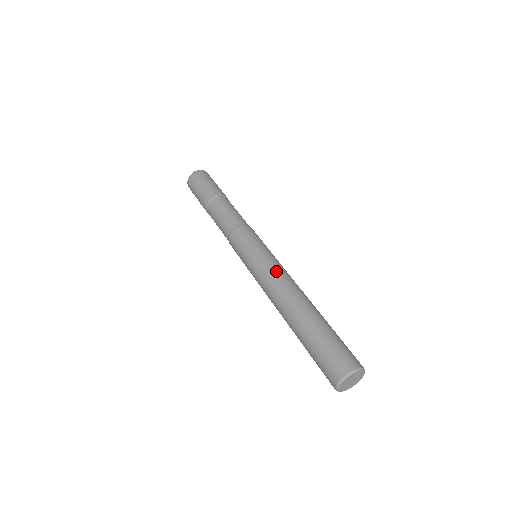
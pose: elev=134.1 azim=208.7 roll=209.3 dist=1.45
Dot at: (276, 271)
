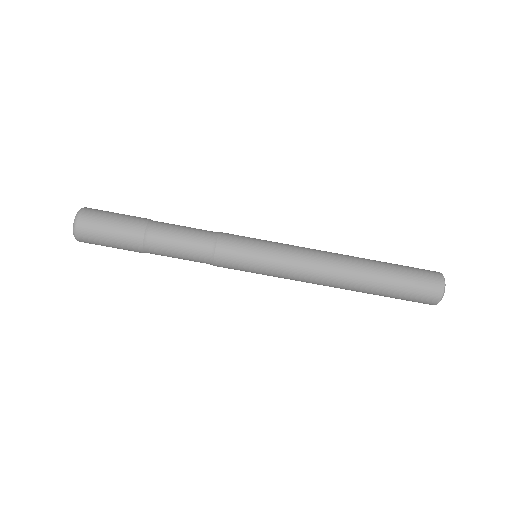
Dot at: (301, 275)
